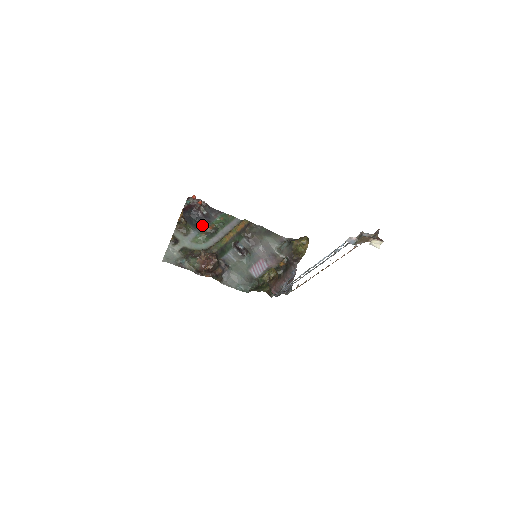
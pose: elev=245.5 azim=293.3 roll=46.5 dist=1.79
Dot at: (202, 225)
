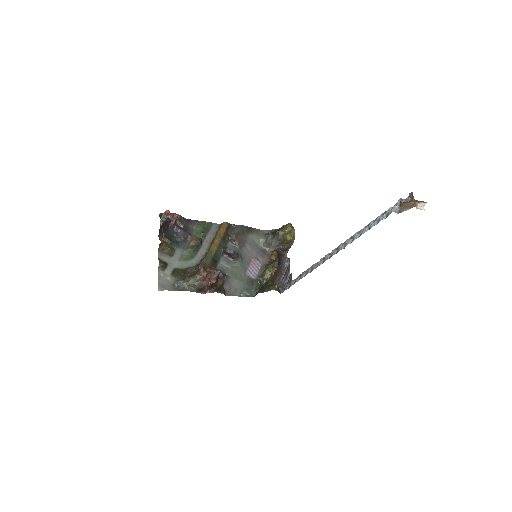
Dot at: (184, 240)
